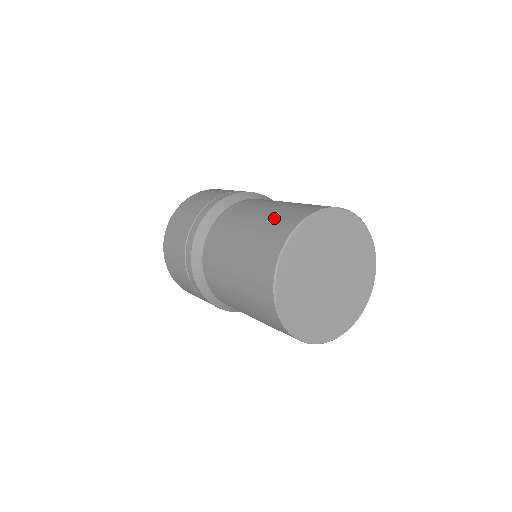
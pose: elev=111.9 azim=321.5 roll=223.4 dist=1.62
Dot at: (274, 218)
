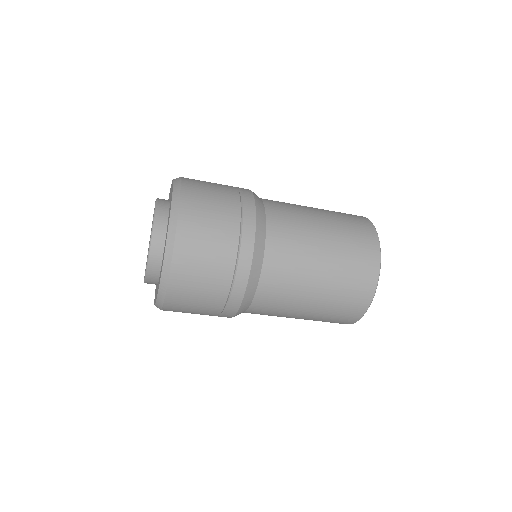
Dot at: (343, 218)
